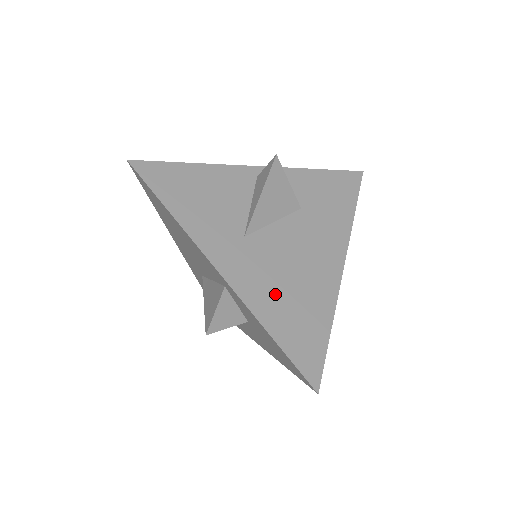
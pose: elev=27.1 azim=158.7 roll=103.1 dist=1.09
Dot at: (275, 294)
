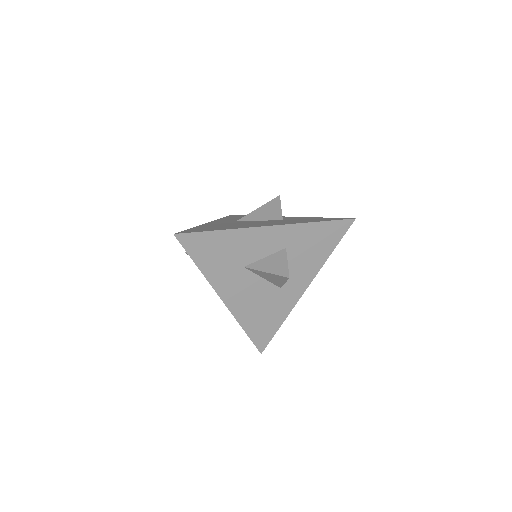
Dot at: occluded
